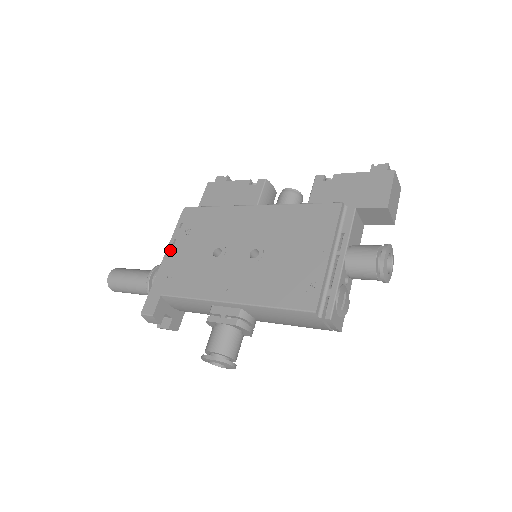
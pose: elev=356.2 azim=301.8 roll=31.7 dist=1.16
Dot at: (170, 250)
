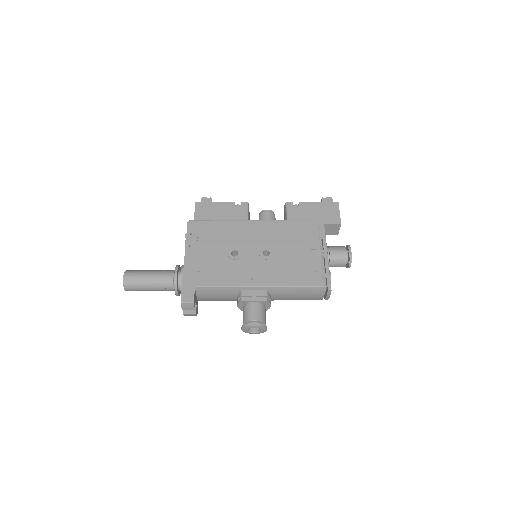
Dot at: (189, 253)
